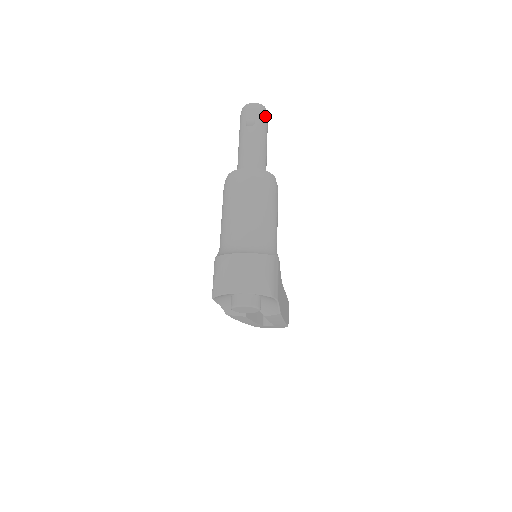
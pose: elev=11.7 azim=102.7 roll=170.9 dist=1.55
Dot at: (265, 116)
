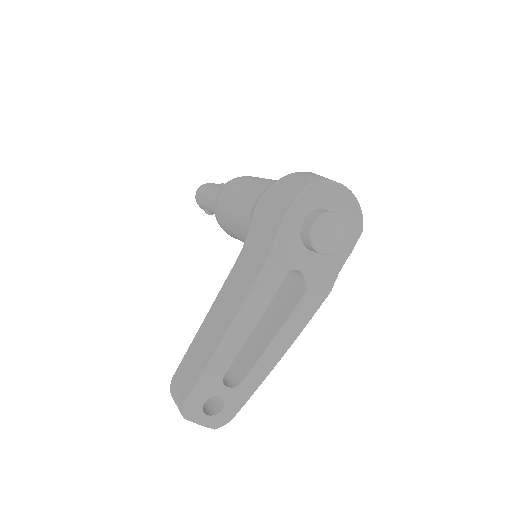
Dot at: occluded
